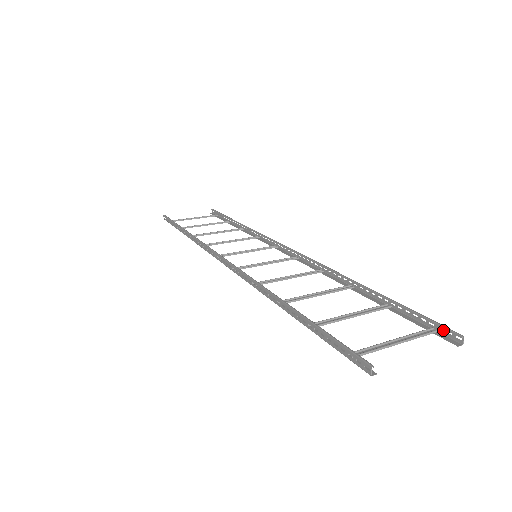
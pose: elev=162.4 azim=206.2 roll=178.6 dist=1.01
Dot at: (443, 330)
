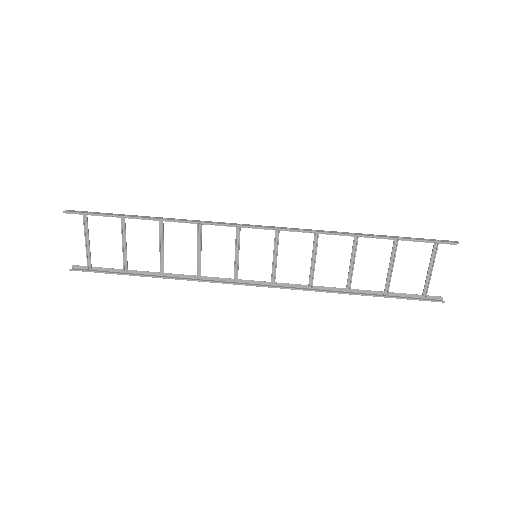
Dot at: (444, 241)
